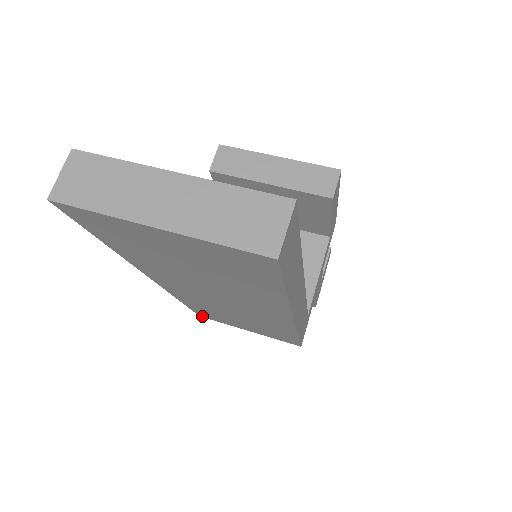
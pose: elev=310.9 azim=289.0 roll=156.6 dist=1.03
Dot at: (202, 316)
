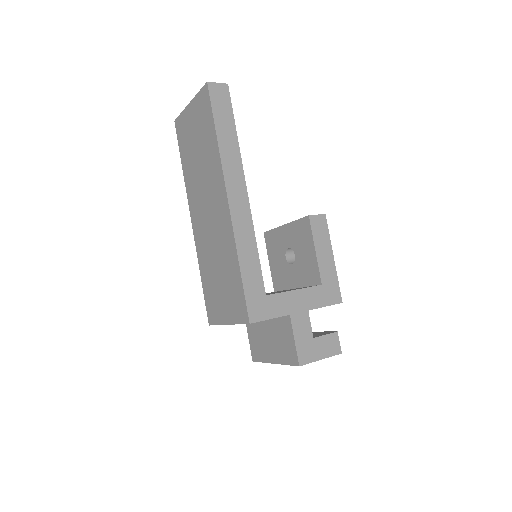
Dot at: (210, 321)
